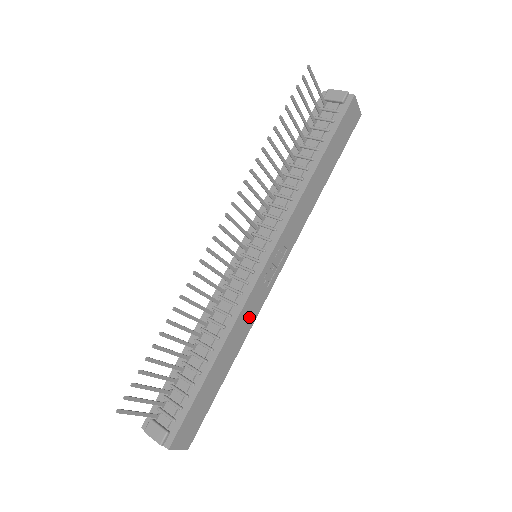
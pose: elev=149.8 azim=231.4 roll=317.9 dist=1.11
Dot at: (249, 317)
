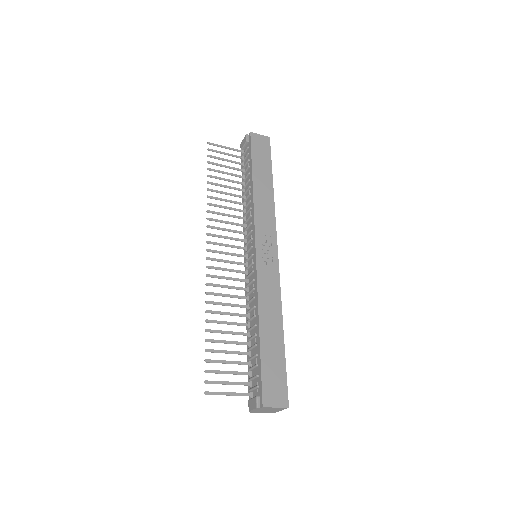
Dot at: (271, 291)
